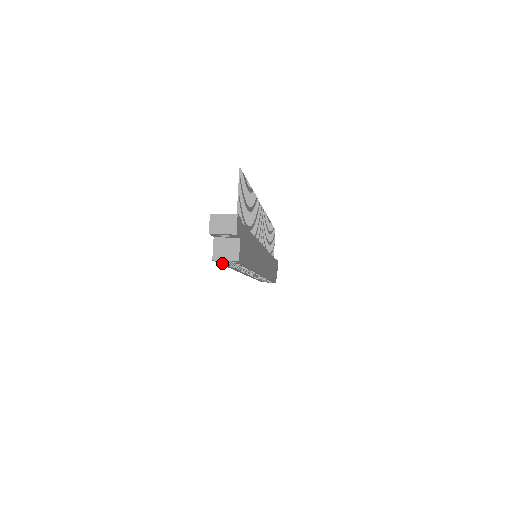
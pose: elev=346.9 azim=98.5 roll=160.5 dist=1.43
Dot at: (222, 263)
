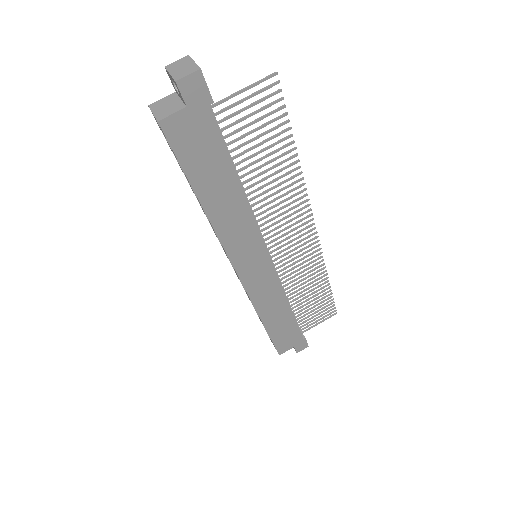
Dot at: (166, 139)
